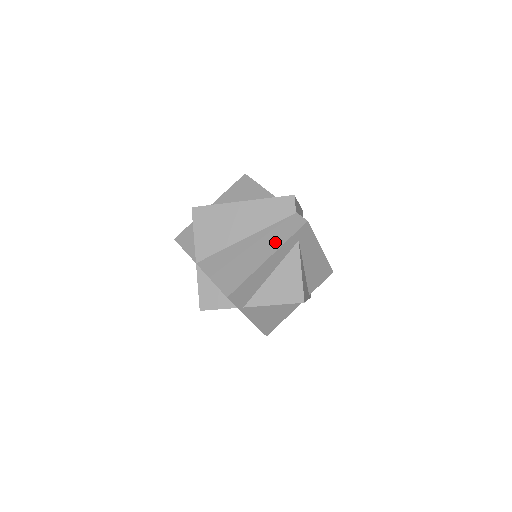
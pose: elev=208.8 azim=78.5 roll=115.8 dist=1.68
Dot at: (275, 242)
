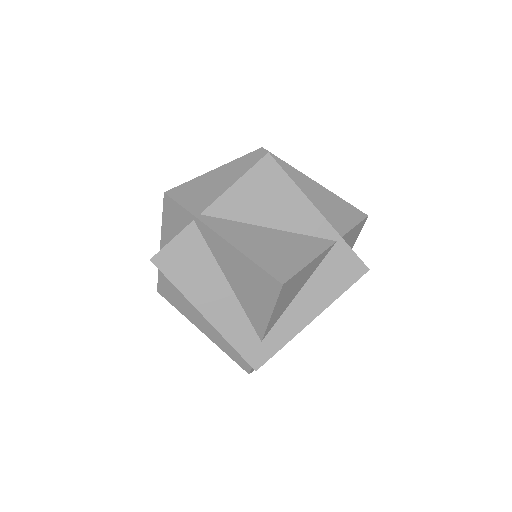
Dot at: occluded
